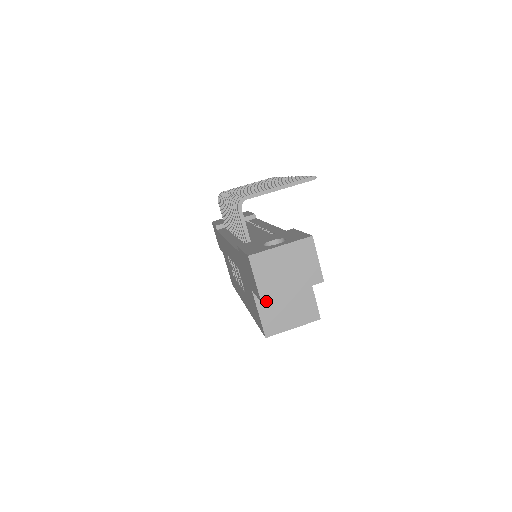
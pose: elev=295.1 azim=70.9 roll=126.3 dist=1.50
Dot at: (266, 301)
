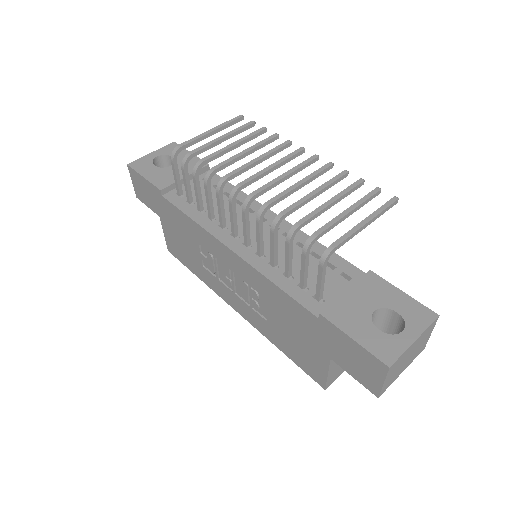
Dot at: occluded
